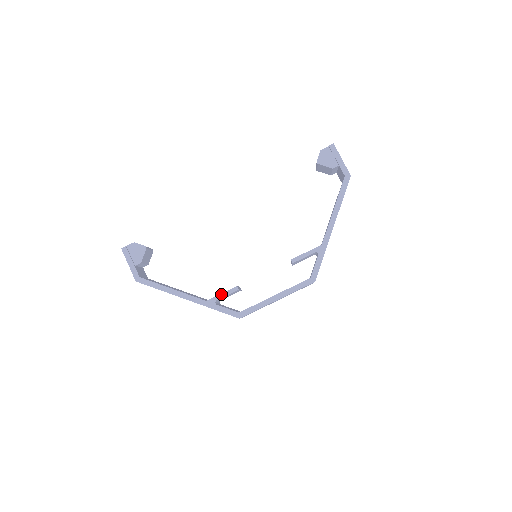
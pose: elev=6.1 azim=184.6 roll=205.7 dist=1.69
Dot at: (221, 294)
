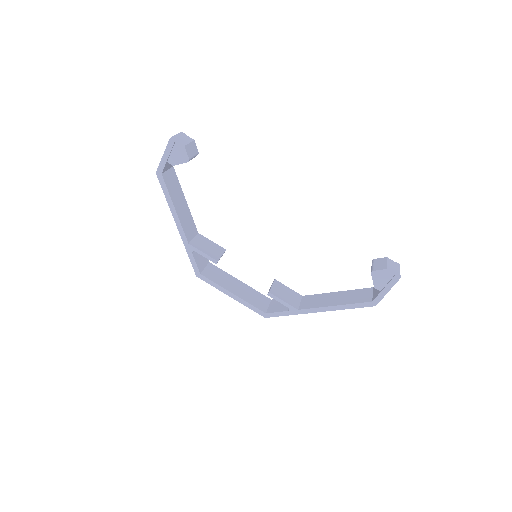
Dot at: (202, 252)
